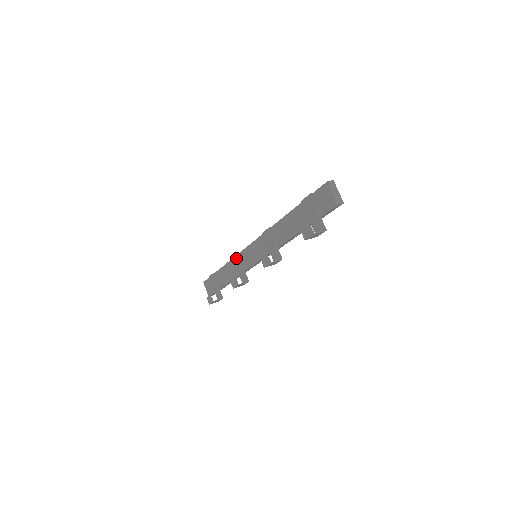
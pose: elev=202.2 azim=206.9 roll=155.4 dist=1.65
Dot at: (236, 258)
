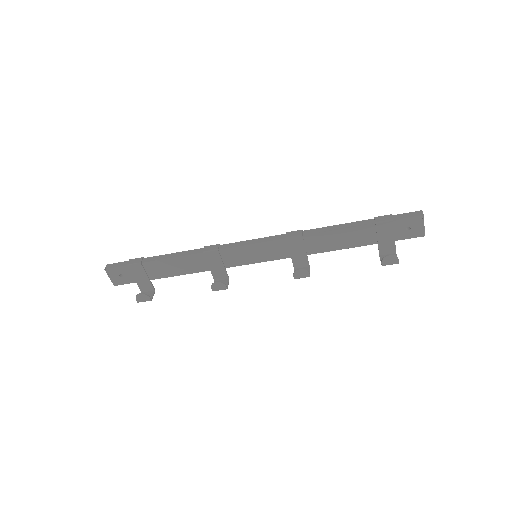
Dot at: (213, 254)
